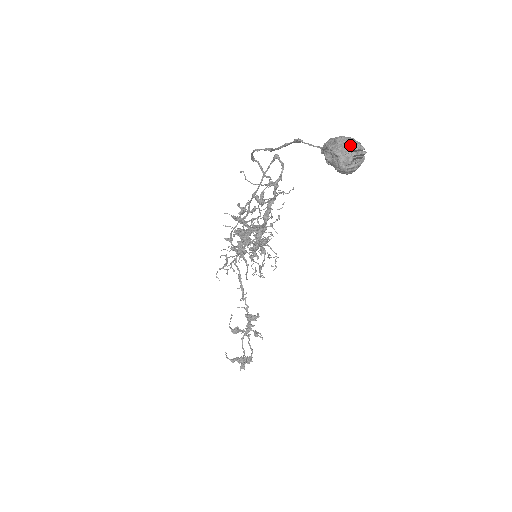
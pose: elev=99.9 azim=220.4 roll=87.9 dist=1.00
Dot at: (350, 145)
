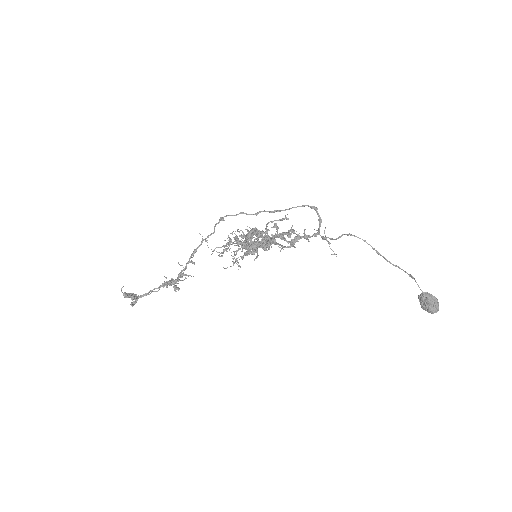
Dot at: occluded
